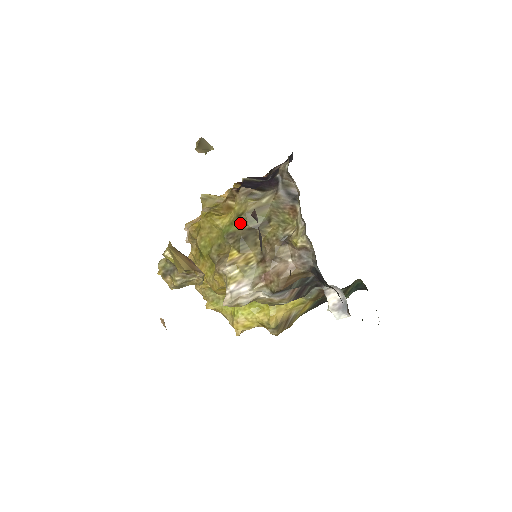
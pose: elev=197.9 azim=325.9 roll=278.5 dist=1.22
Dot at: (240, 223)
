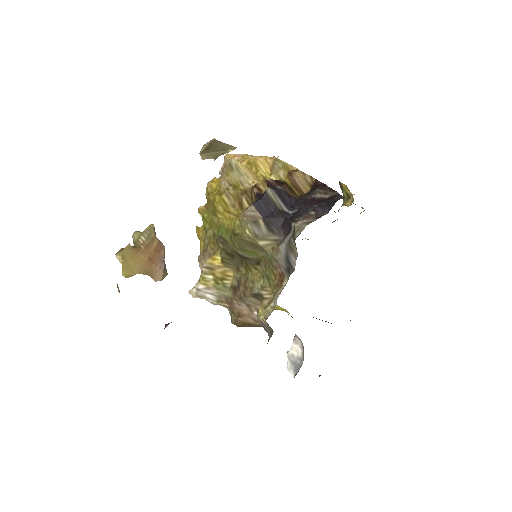
Dot at: (232, 241)
